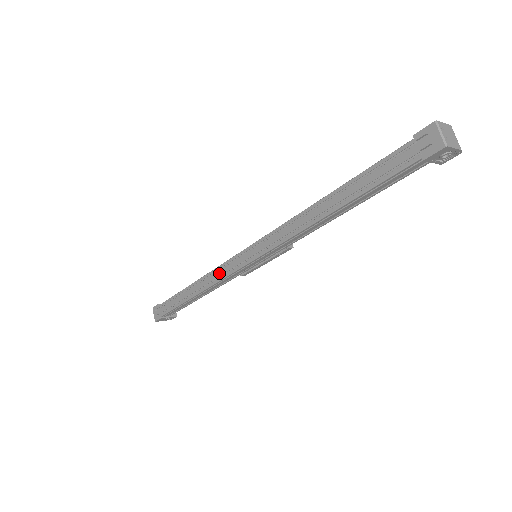
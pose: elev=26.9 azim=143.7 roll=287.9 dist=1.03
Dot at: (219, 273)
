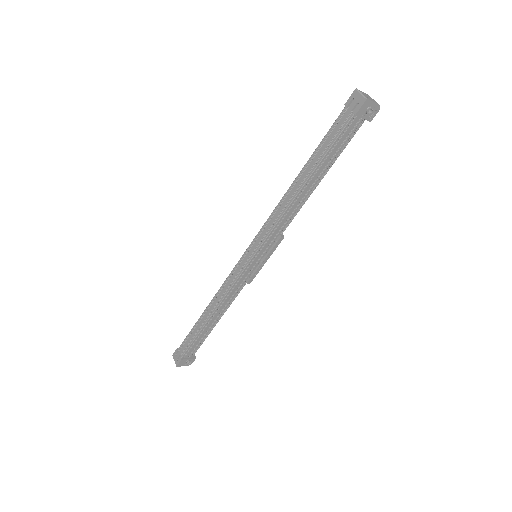
Dot at: (228, 283)
